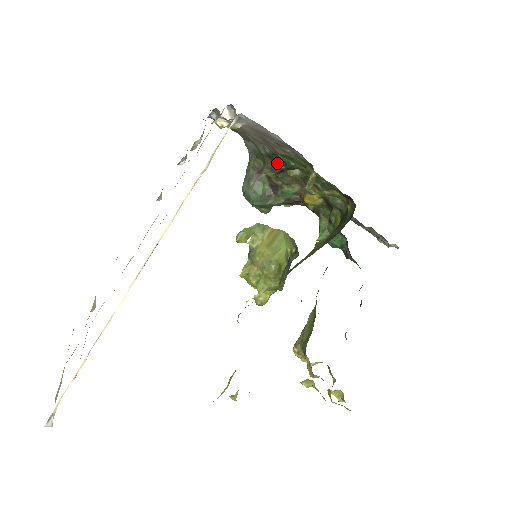
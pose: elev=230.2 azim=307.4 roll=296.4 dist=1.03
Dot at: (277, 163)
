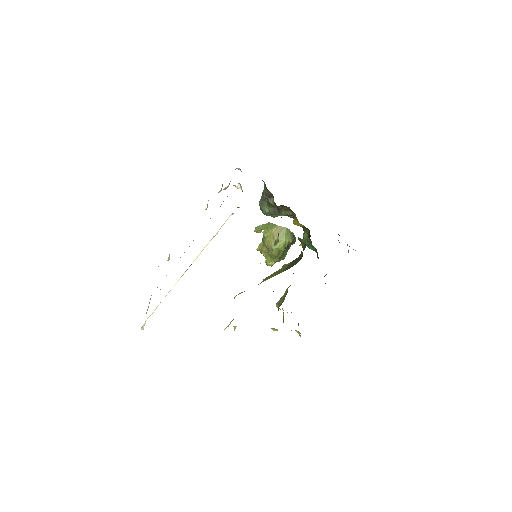
Dot at: occluded
